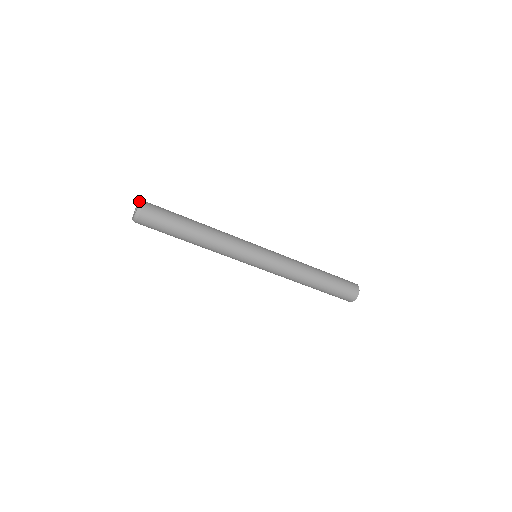
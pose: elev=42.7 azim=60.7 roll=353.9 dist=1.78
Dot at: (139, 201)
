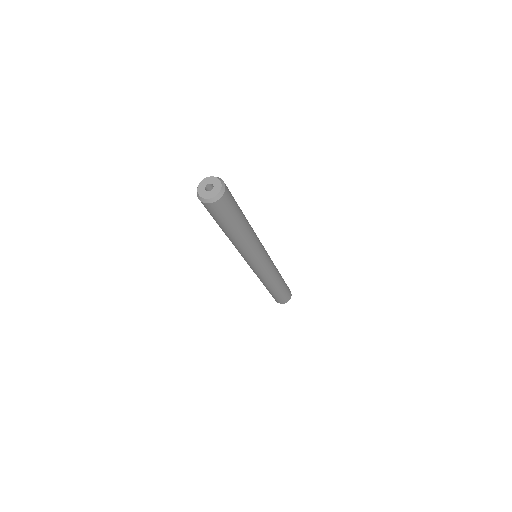
Dot at: (221, 181)
